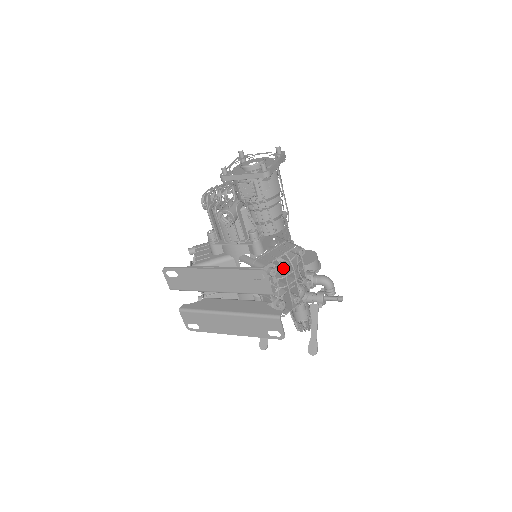
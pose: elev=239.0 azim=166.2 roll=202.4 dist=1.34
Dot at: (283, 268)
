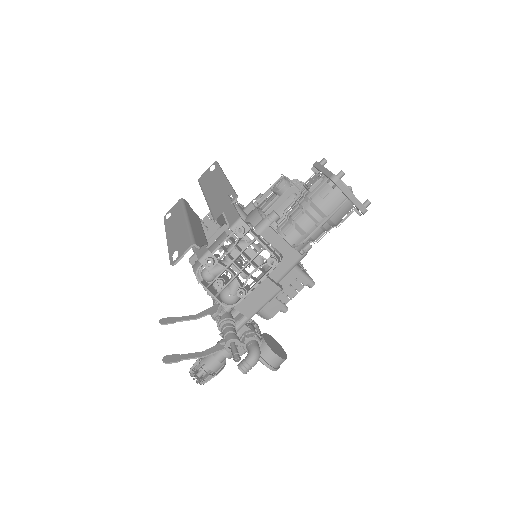
Dot at: (248, 246)
